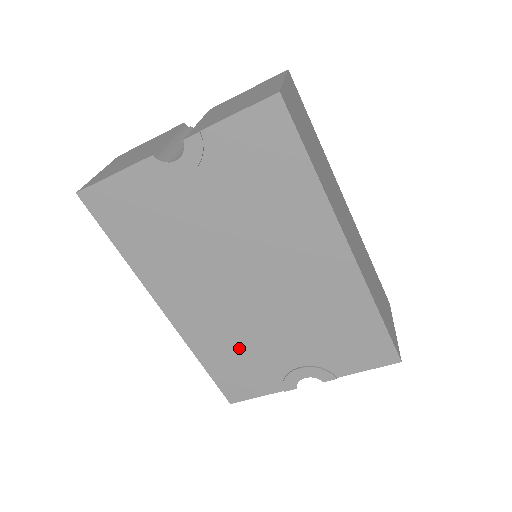
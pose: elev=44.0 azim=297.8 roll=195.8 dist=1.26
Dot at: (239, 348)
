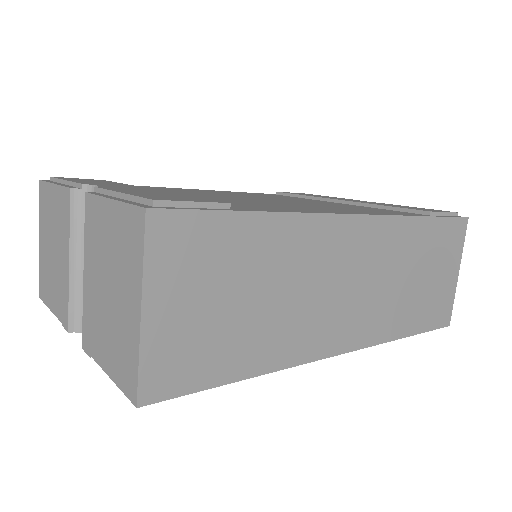
Dot at: occluded
